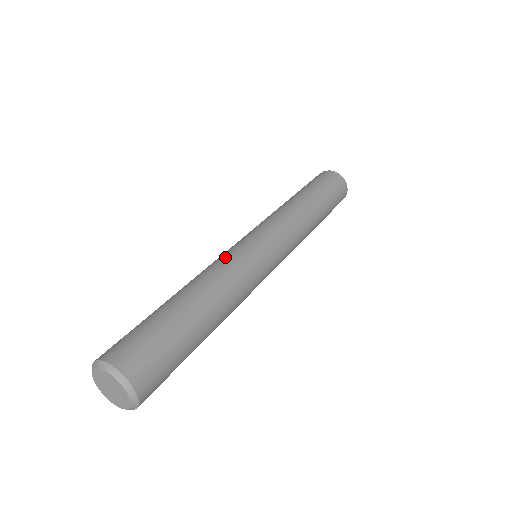
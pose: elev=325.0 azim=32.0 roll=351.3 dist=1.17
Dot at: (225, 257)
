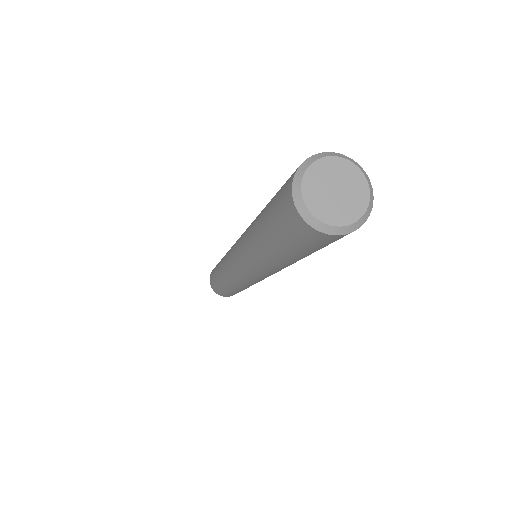
Dot at: occluded
